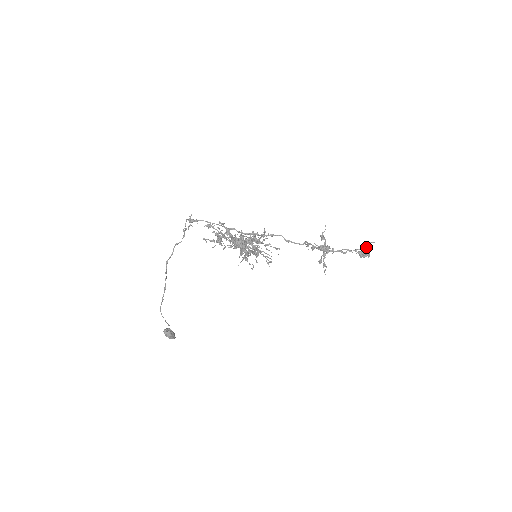
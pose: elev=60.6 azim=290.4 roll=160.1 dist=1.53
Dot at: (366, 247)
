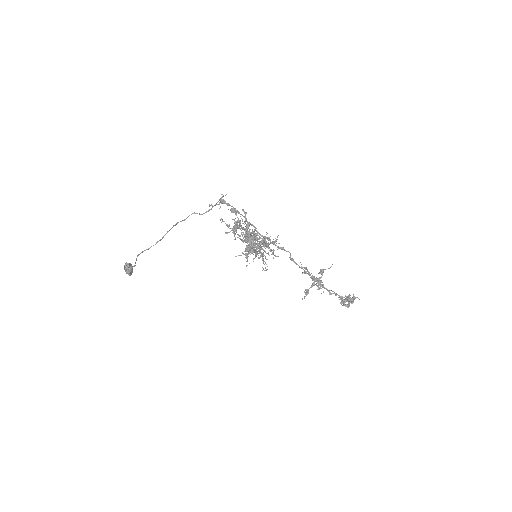
Dot at: (351, 300)
